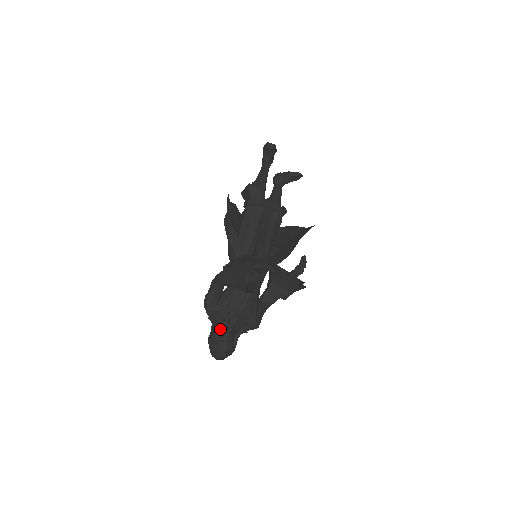
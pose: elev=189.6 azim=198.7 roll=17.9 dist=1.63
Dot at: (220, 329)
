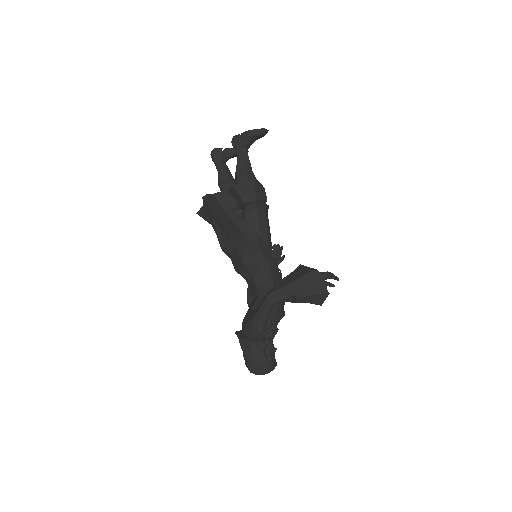
Dot at: (267, 345)
